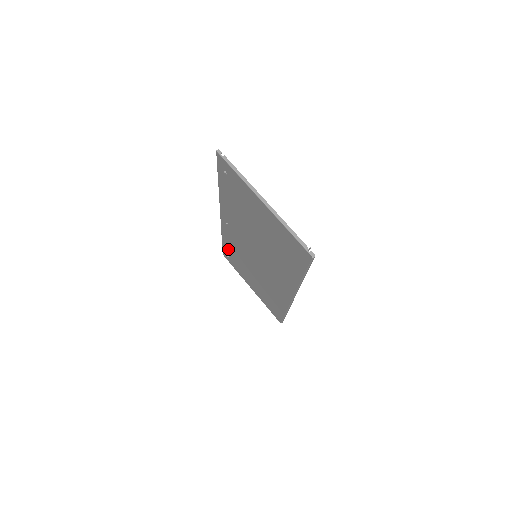
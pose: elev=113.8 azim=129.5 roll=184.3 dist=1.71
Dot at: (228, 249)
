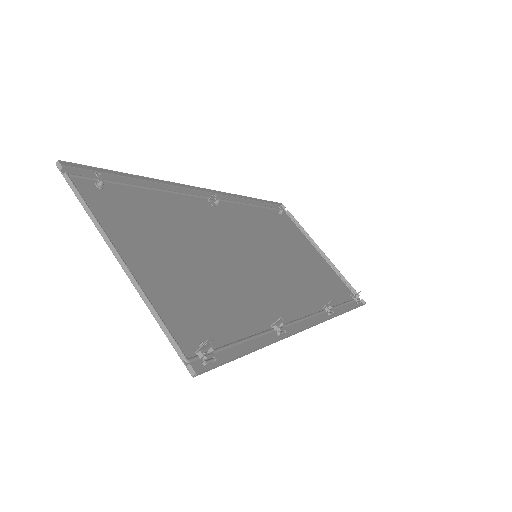
Dot at: (266, 212)
